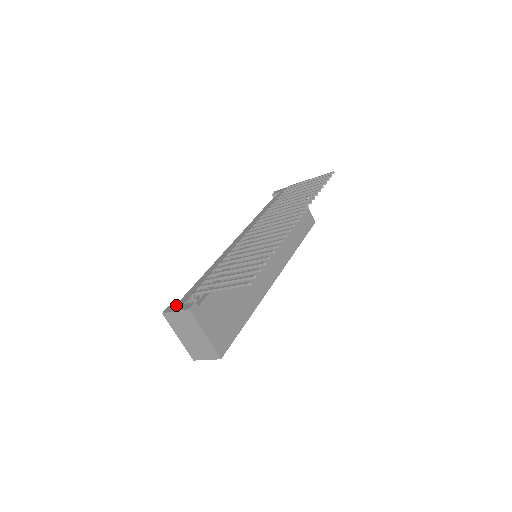
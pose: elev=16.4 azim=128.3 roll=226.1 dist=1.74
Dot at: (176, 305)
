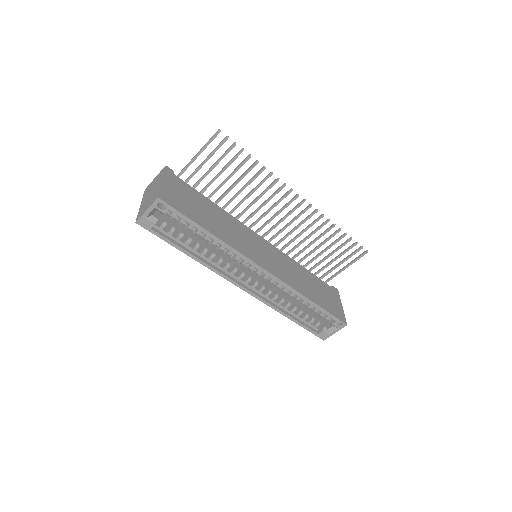
Dot at: occluded
